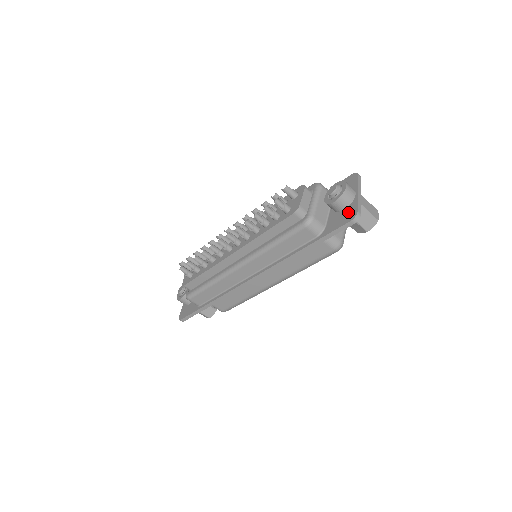
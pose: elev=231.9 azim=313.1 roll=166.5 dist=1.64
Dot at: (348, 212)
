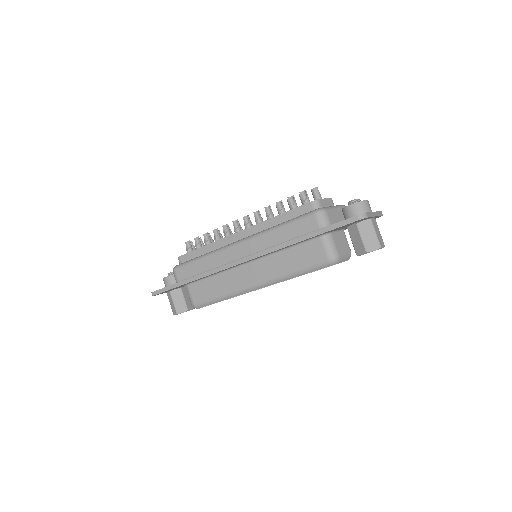
Dot at: occluded
